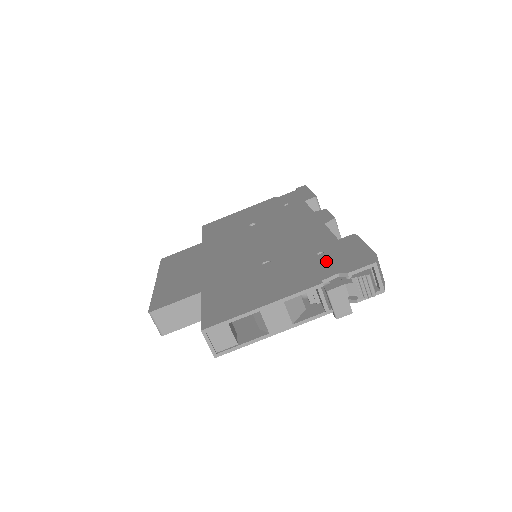
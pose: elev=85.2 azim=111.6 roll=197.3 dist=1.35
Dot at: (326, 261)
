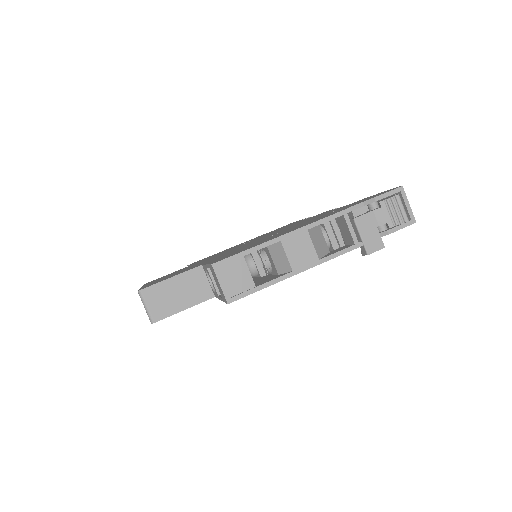
Dot at: occluded
